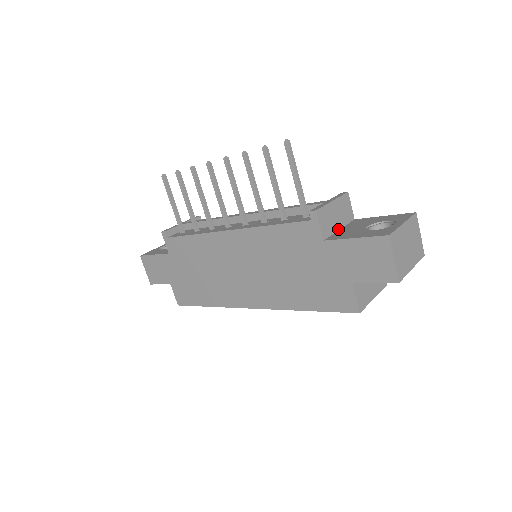
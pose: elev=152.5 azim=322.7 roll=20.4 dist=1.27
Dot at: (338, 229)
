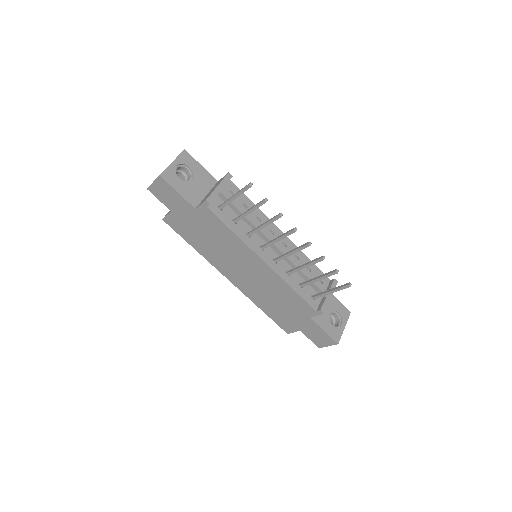
Dot at: occluded
